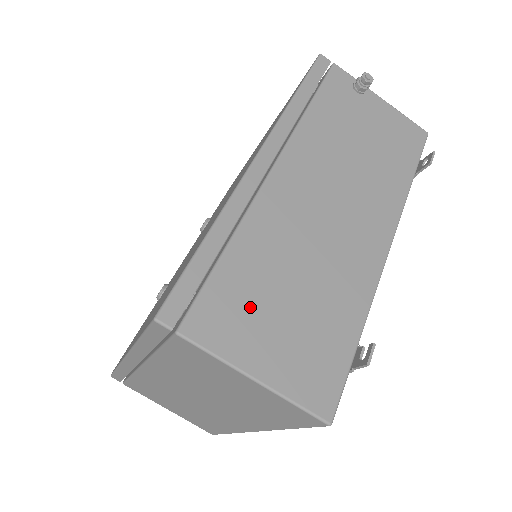
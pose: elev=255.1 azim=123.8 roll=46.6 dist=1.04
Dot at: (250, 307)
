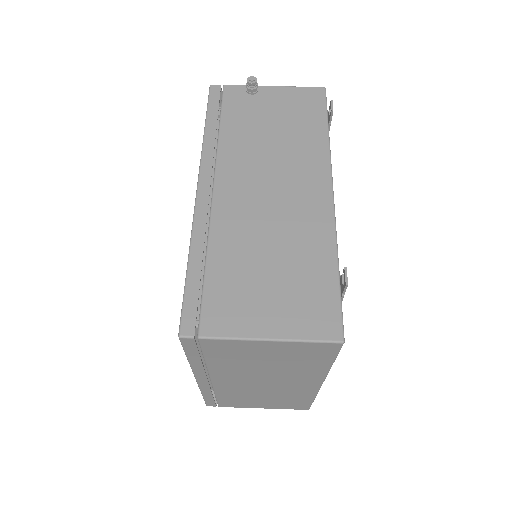
Dot at: (242, 293)
